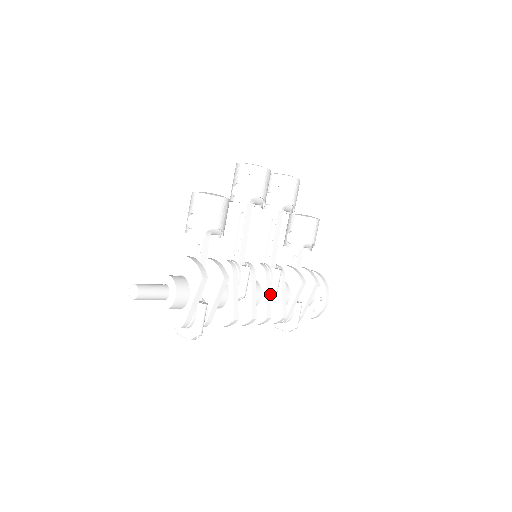
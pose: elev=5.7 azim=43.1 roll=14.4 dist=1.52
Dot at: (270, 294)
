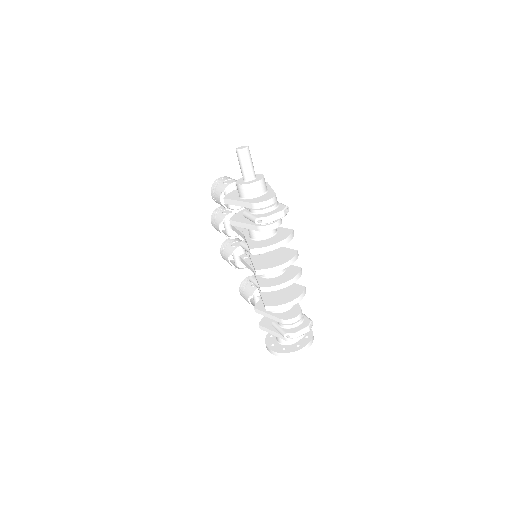
Dot at: occluded
